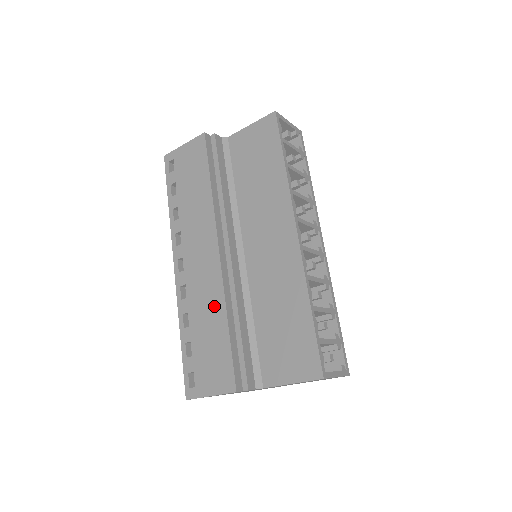
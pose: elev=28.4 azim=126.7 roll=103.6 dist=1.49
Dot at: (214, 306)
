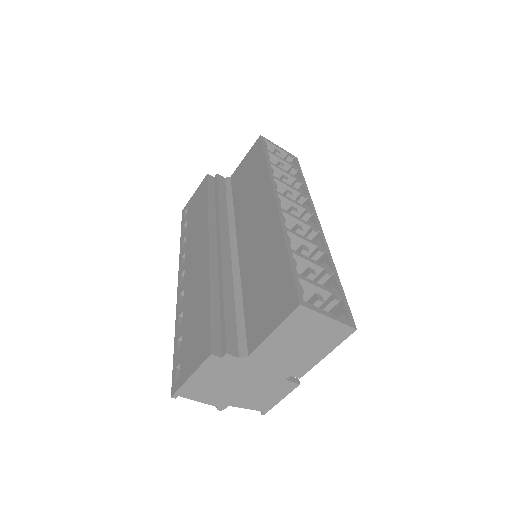
Dot at: (201, 289)
